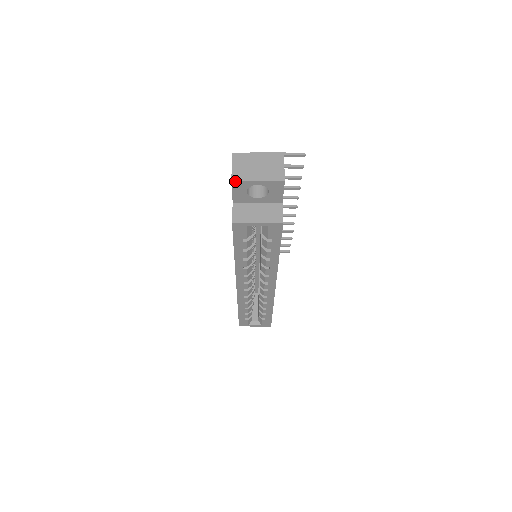
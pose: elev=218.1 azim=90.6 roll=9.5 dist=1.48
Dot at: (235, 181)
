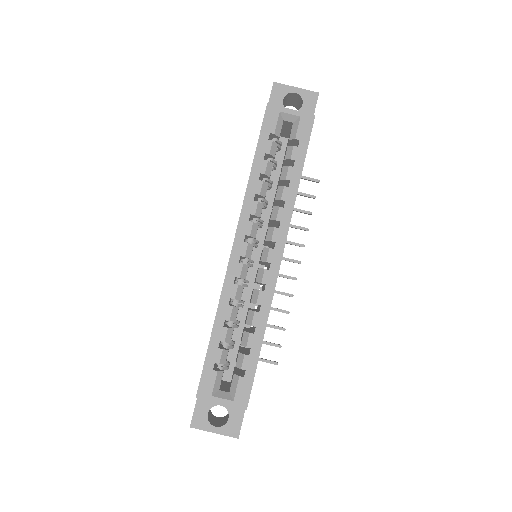
Dot at: (276, 84)
